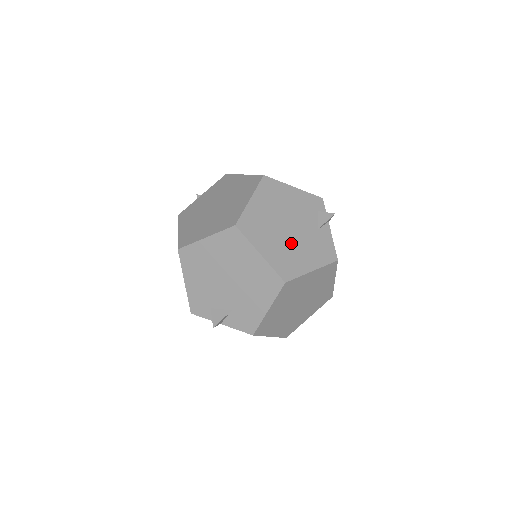
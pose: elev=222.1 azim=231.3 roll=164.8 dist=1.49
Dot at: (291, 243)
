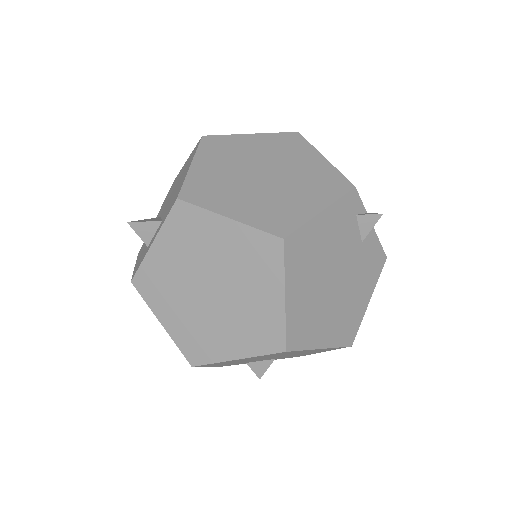
Dot at: (343, 297)
